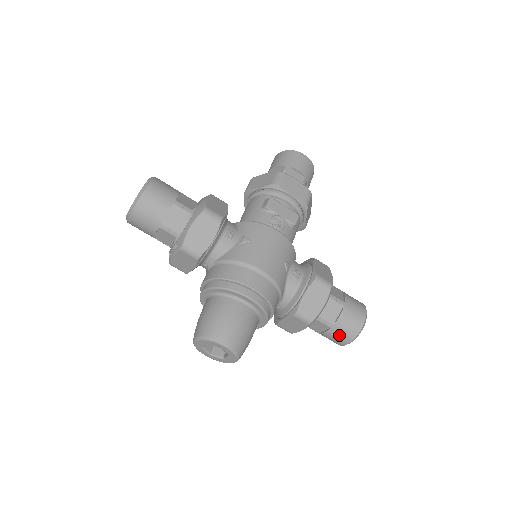
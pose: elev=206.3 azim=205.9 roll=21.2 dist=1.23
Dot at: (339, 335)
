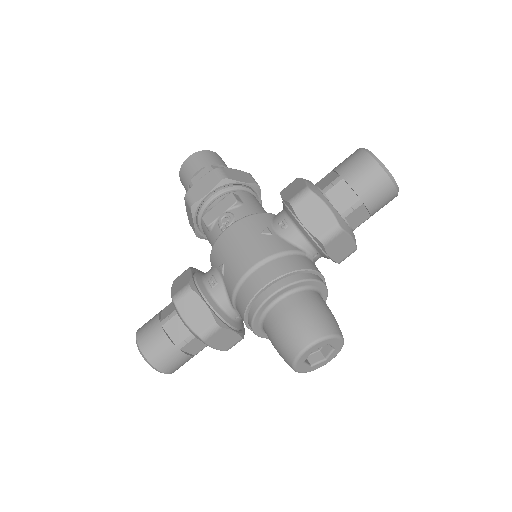
Dot at: (378, 195)
